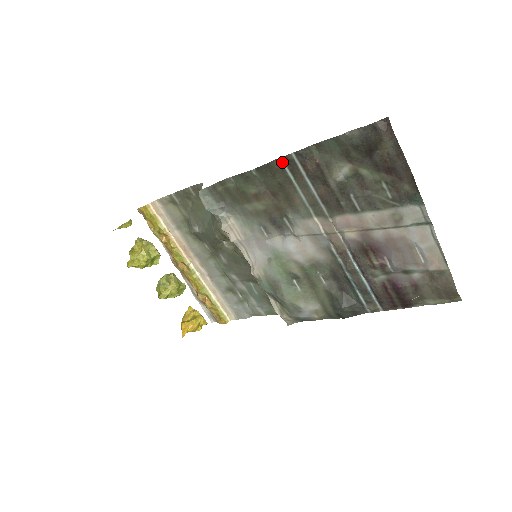
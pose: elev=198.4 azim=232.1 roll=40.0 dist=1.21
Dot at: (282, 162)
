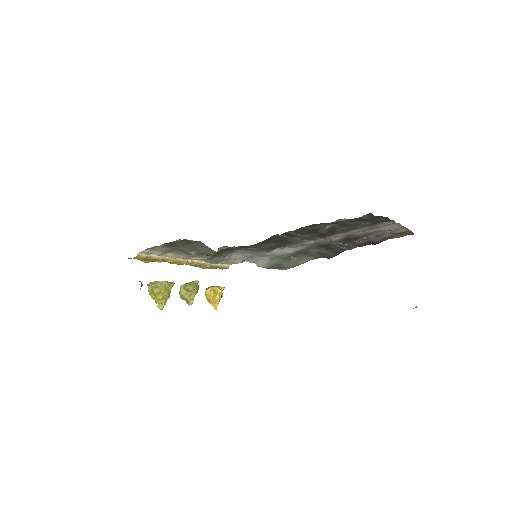
Dot at: (278, 235)
